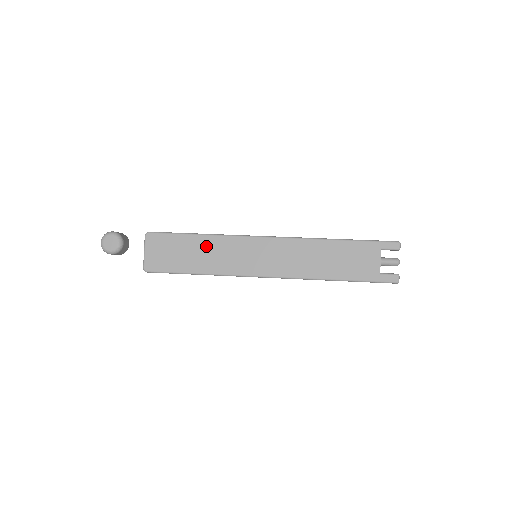
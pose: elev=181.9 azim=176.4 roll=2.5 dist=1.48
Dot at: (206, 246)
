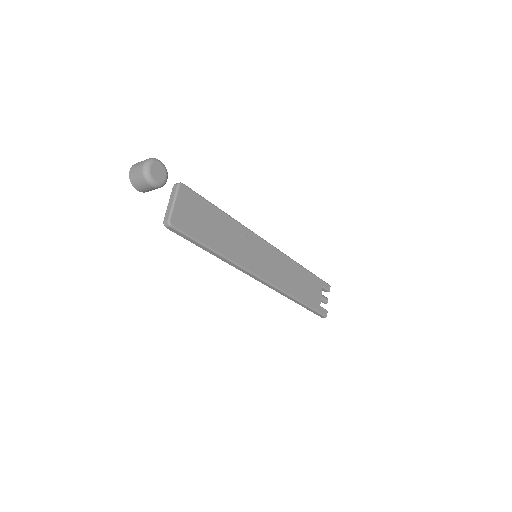
Dot at: (227, 226)
